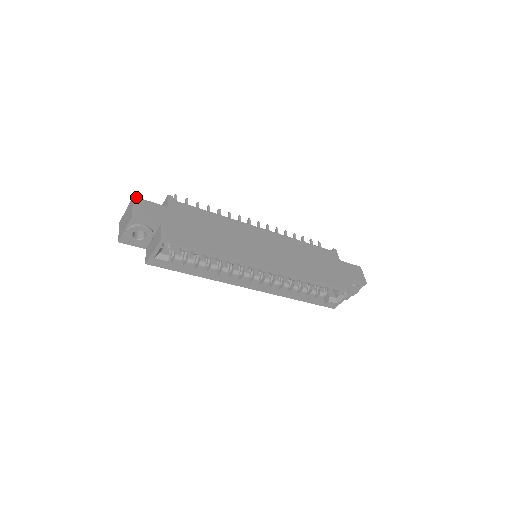
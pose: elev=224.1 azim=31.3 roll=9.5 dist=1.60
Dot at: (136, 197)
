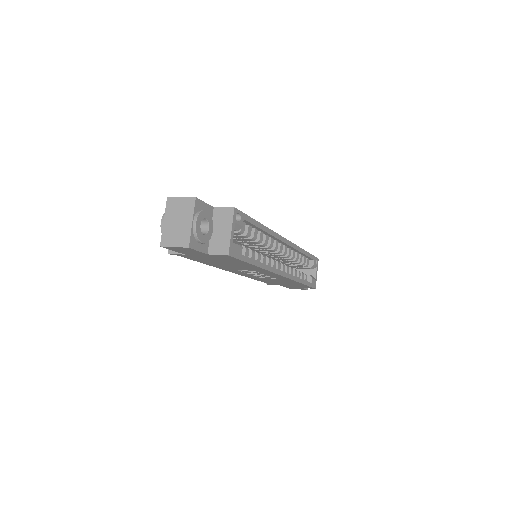
Dot at: (169, 198)
